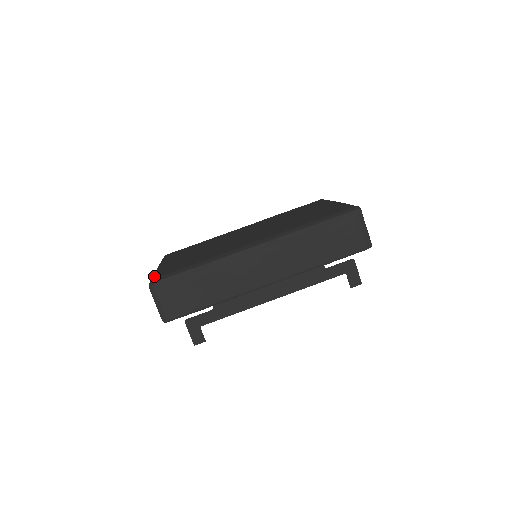
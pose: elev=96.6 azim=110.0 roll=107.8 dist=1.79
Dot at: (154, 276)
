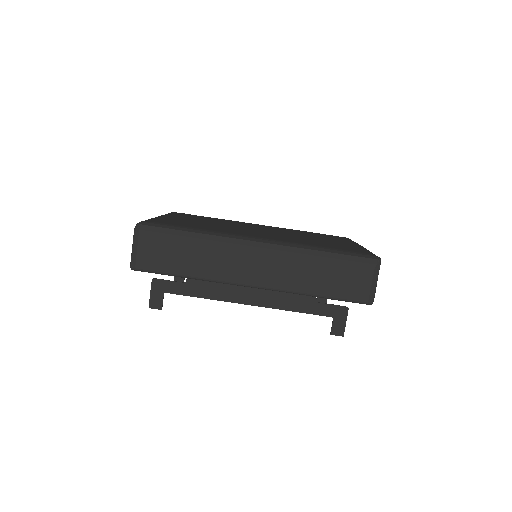
Dot at: (146, 220)
